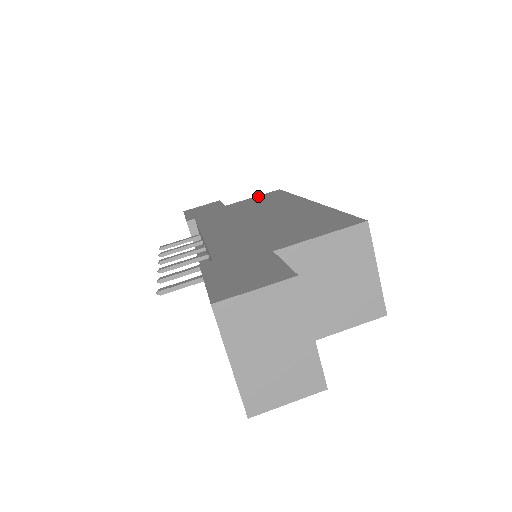
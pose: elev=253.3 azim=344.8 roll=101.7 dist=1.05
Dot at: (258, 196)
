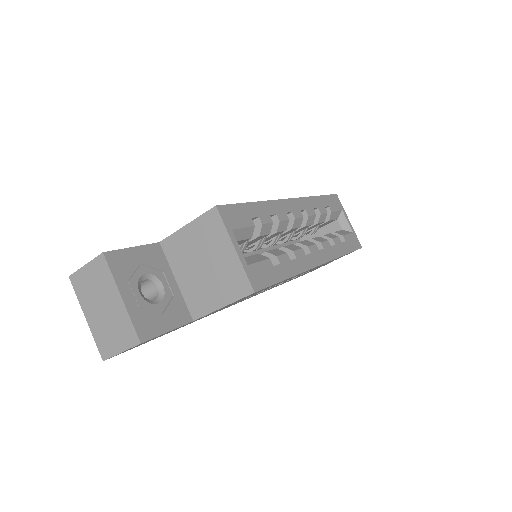
Dot at: occluded
